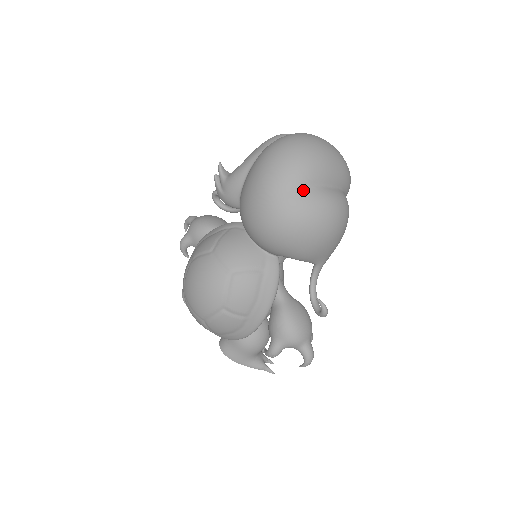
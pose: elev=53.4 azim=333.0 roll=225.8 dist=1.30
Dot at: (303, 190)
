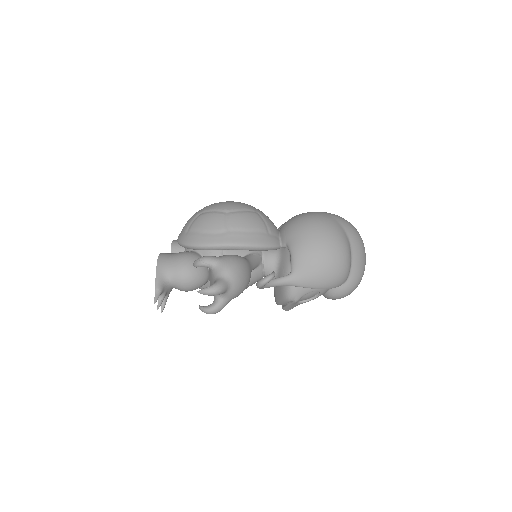
Dot at: (343, 229)
